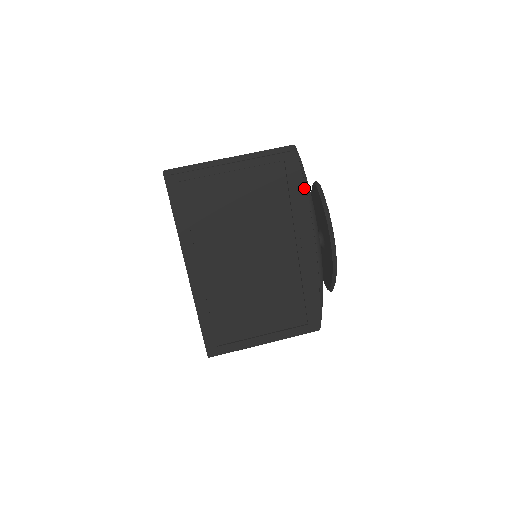
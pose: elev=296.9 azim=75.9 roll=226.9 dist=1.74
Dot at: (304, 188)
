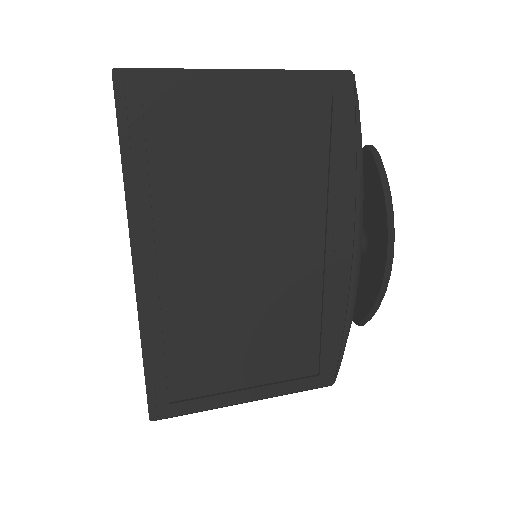
Dot at: (353, 150)
